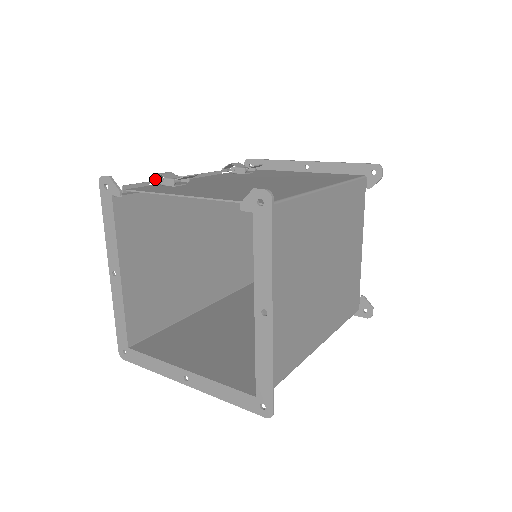
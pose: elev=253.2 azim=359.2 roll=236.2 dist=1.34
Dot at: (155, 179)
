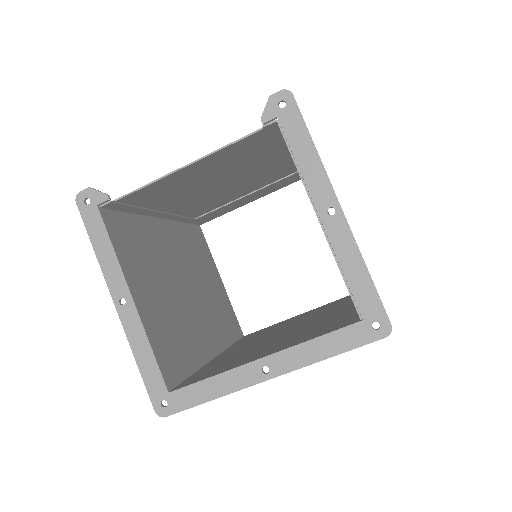
Dot at: occluded
